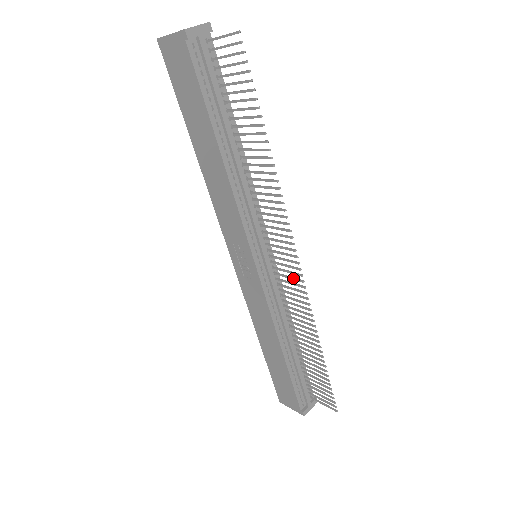
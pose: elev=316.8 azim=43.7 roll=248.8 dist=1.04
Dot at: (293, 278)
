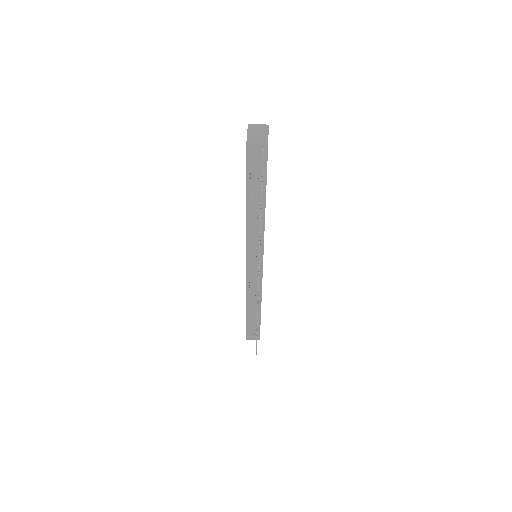
Dot at: occluded
